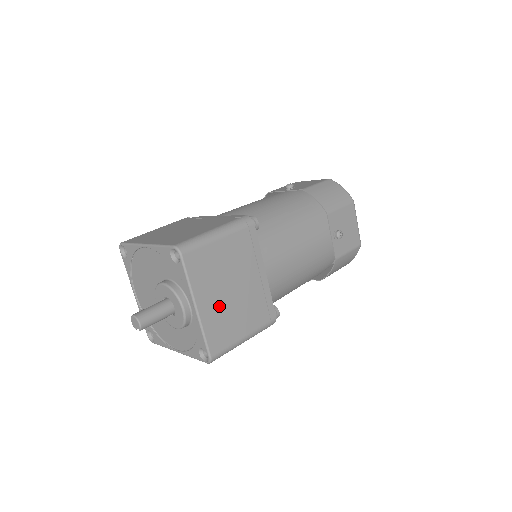
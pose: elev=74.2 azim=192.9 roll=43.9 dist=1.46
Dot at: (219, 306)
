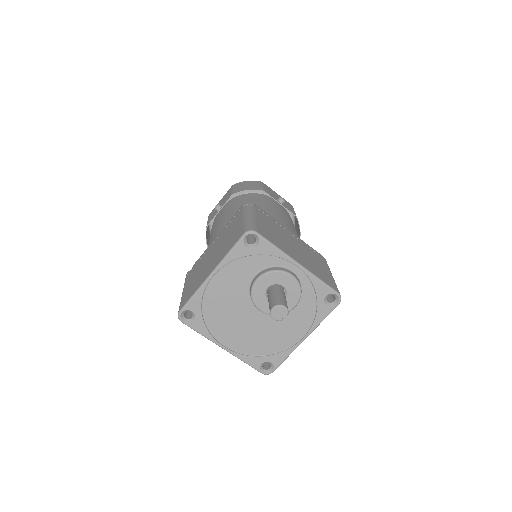
Dot at: (303, 259)
